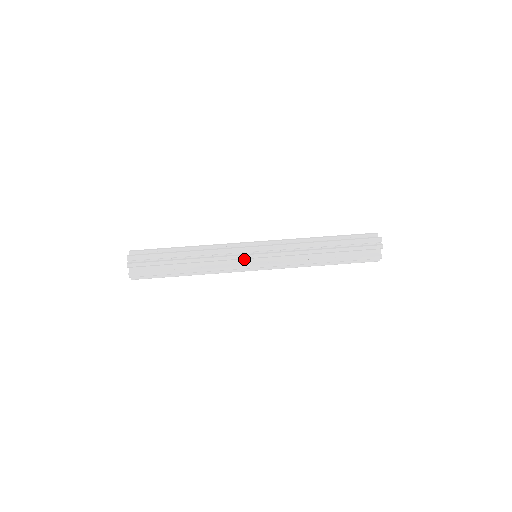
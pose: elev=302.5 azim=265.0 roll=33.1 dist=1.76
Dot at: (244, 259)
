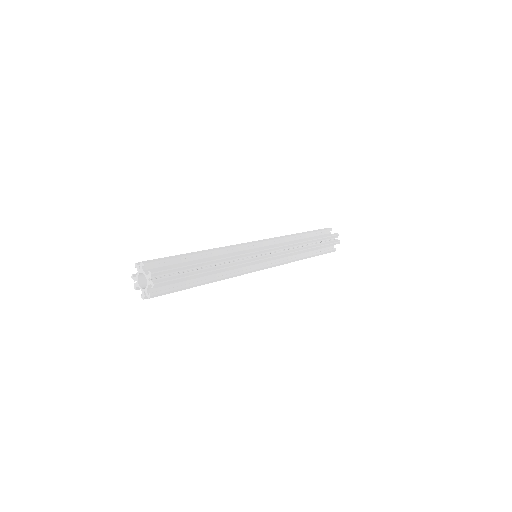
Dot at: occluded
